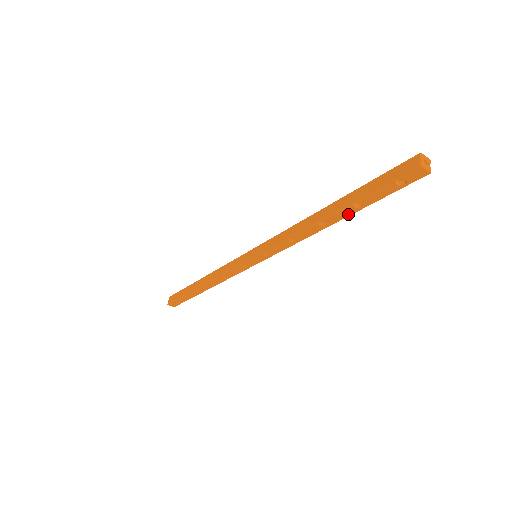
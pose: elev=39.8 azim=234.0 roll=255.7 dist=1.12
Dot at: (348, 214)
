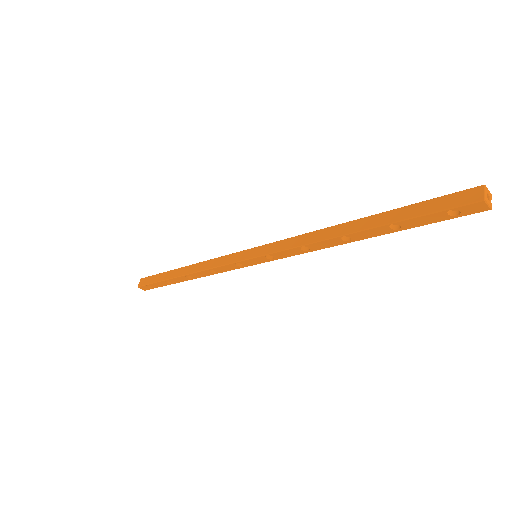
Dot at: (379, 234)
